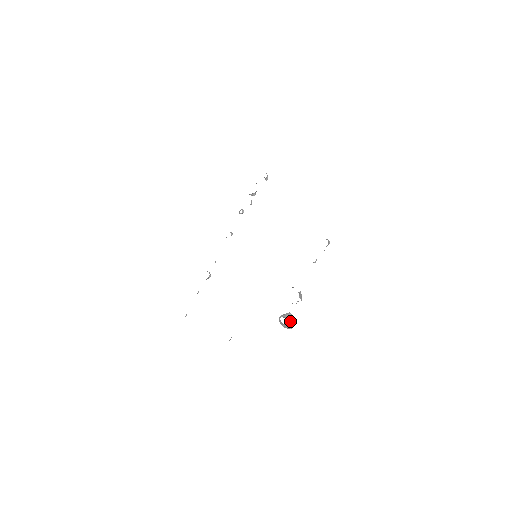
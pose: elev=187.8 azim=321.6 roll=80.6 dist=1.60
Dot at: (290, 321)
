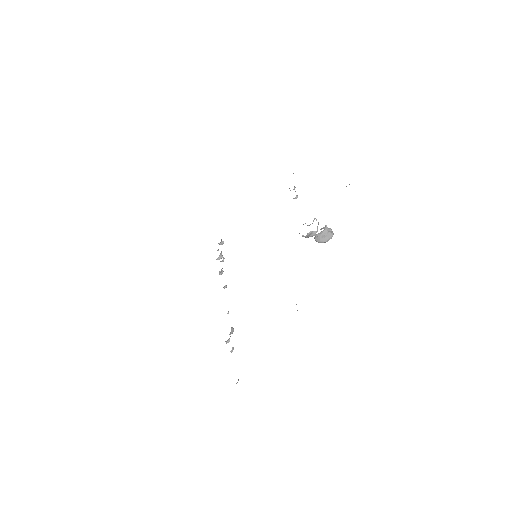
Dot at: (324, 229)
